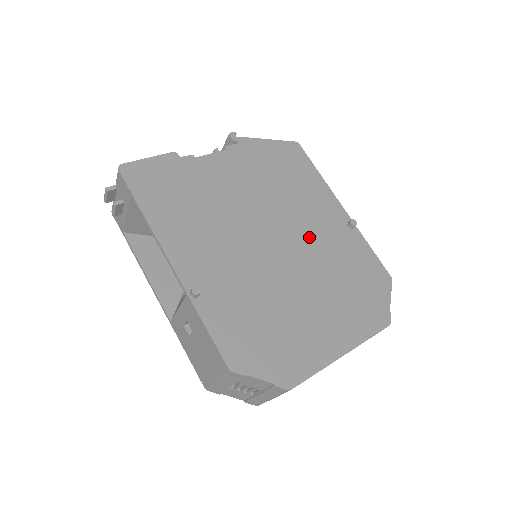
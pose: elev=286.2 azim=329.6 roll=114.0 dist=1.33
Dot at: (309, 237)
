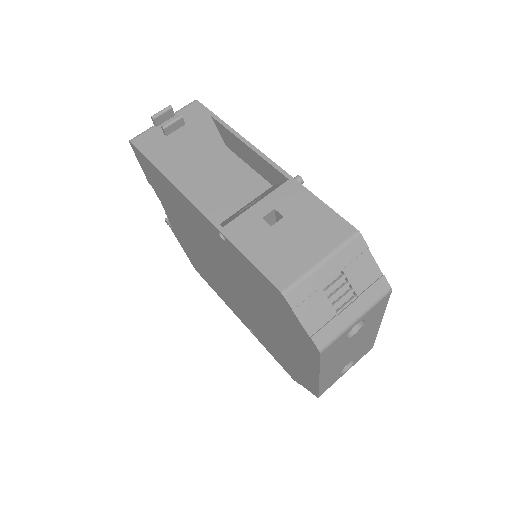
Dot at: occluded
